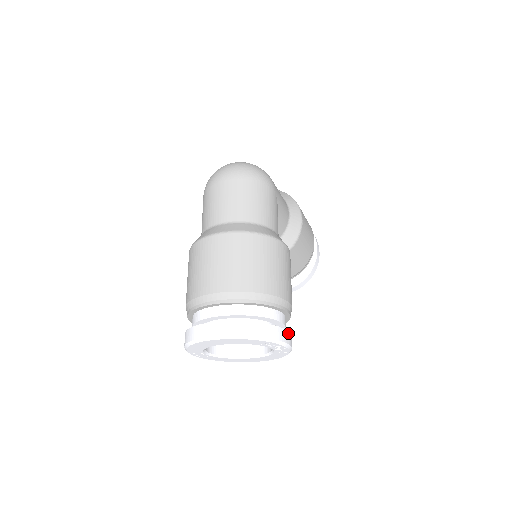
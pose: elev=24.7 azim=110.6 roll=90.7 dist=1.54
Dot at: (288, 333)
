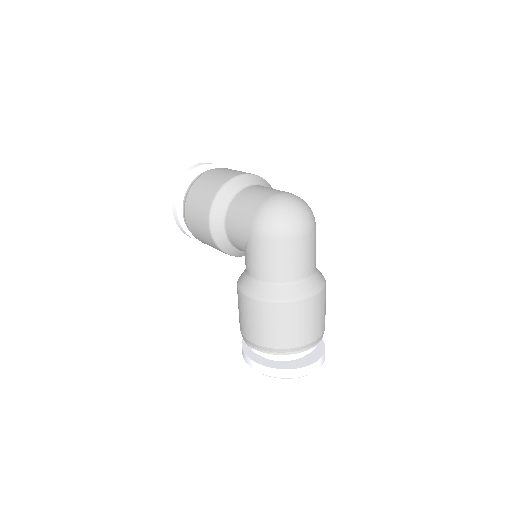
Dot at: occluded
